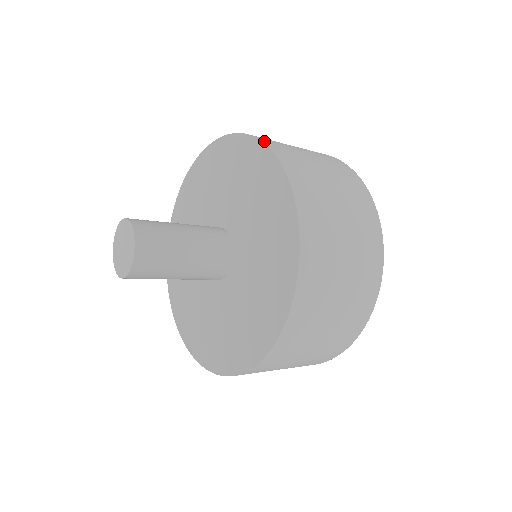
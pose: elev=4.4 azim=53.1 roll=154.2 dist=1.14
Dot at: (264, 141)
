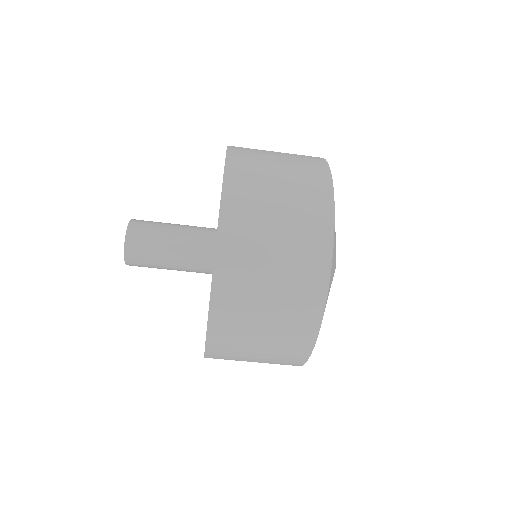
Dot at: occluded
